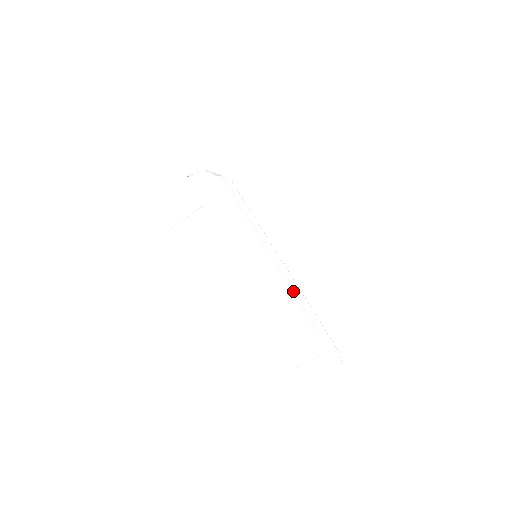
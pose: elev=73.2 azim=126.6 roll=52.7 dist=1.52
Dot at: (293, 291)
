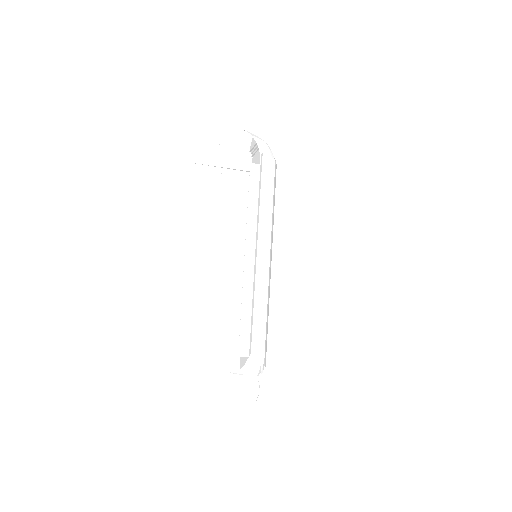
Dot at: (268, 311)
